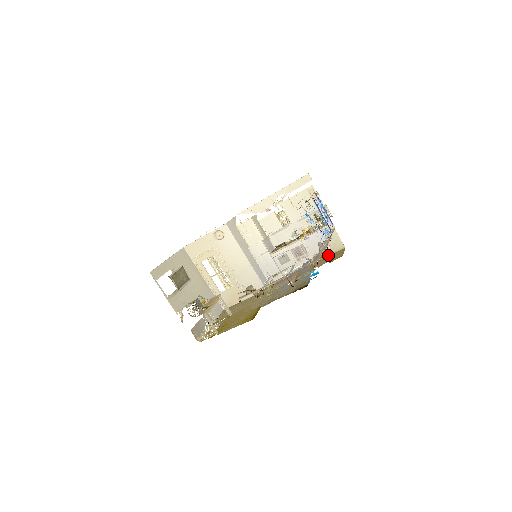
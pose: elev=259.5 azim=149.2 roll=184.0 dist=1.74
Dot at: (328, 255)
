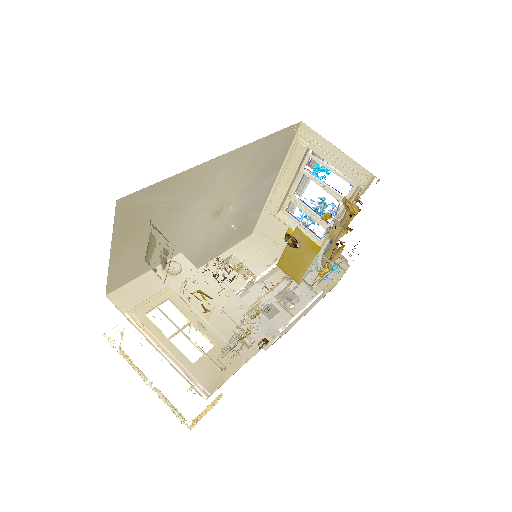
Dot at: (321, 298)
